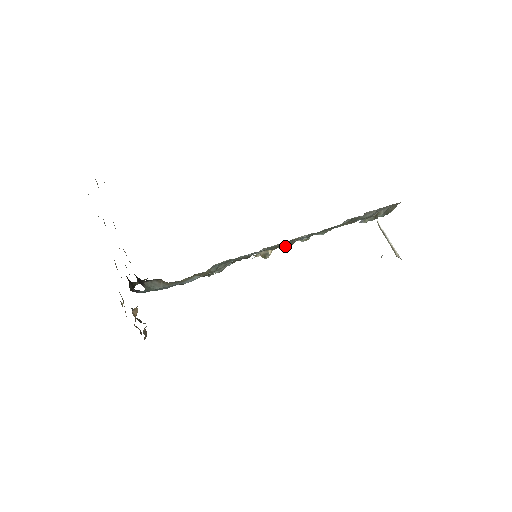
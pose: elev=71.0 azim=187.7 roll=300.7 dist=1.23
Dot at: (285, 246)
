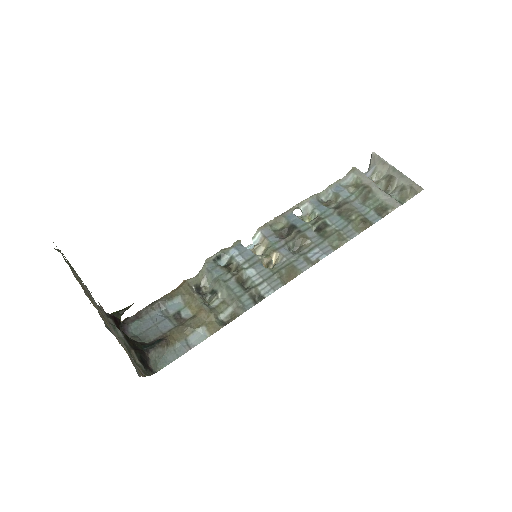
Dot at: (290, 248)
